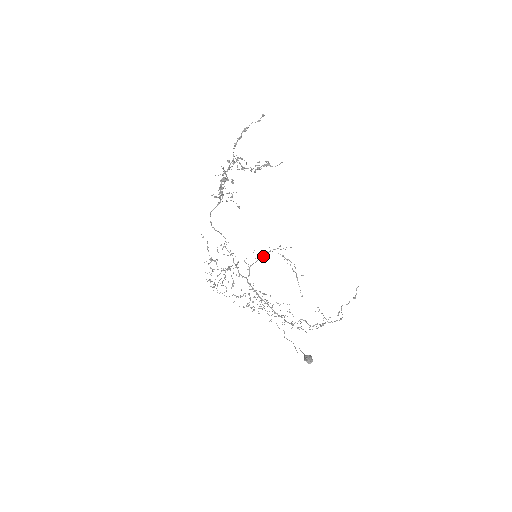
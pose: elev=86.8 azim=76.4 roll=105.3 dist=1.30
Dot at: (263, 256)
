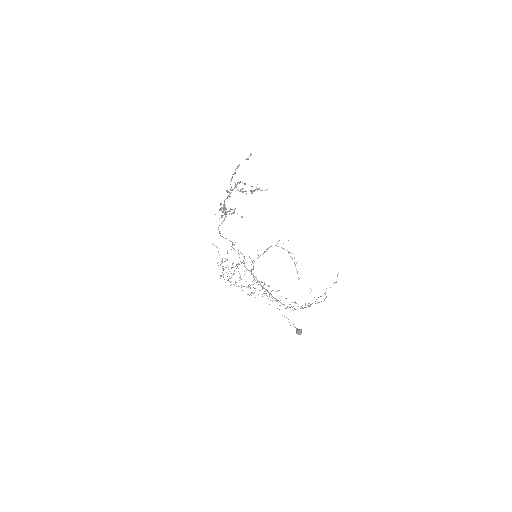
Dot at: (264, 252)
